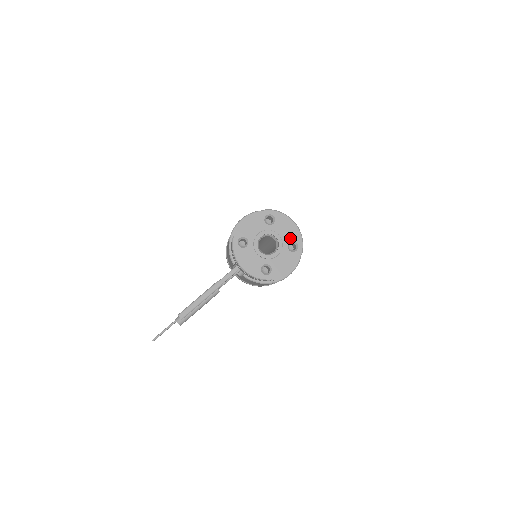
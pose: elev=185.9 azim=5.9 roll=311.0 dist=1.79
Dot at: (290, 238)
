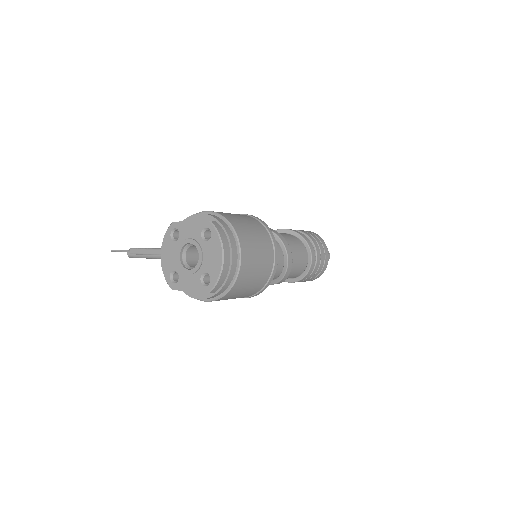
Dot at: (209, 269)
